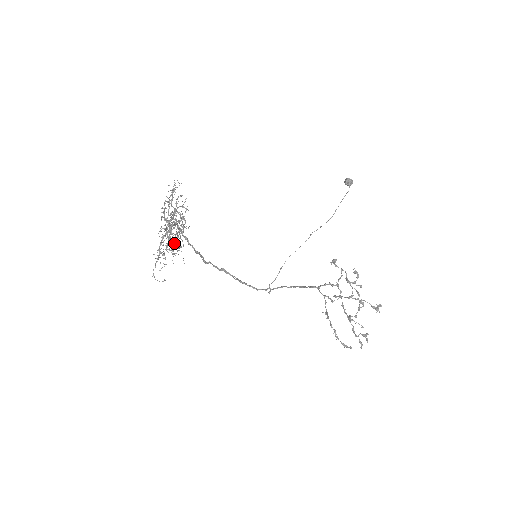
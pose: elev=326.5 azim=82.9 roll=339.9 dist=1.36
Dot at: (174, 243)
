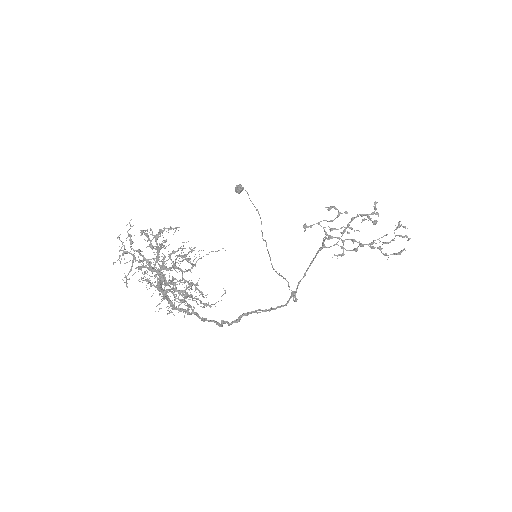
Dot at: (191, 251)
